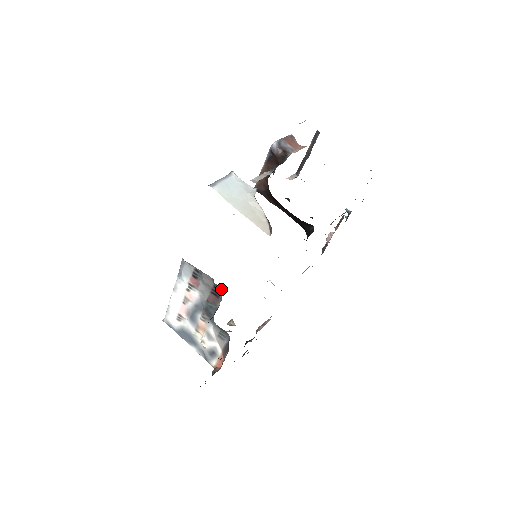
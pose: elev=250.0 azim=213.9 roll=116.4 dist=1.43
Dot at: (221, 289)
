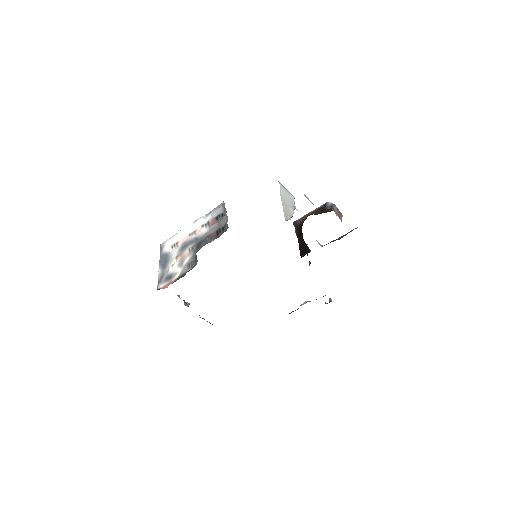
Dot at: (226, 230)
